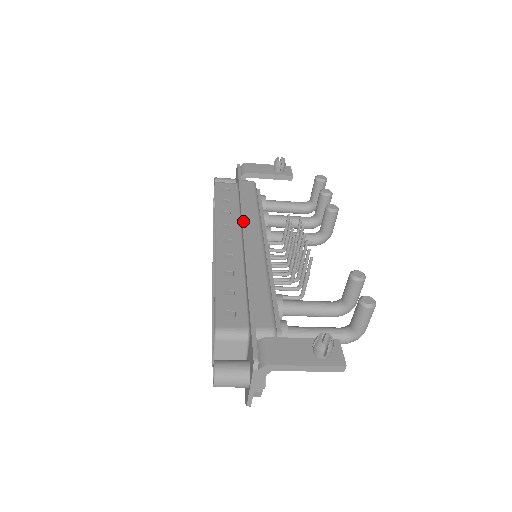
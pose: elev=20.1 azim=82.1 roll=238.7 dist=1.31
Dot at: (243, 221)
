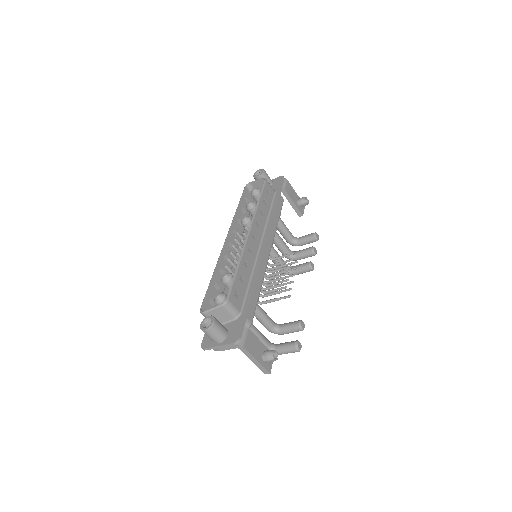
Dot at: (269, 232)
